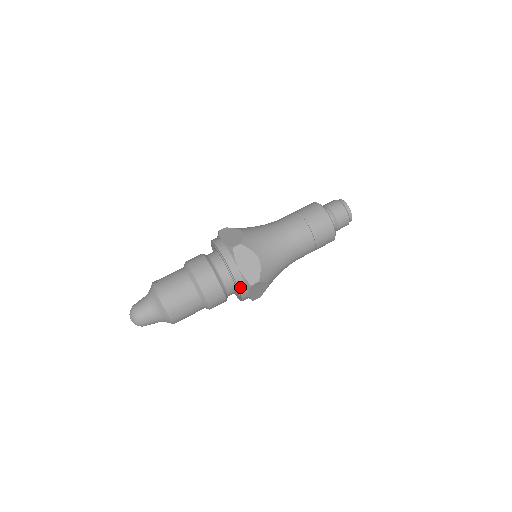
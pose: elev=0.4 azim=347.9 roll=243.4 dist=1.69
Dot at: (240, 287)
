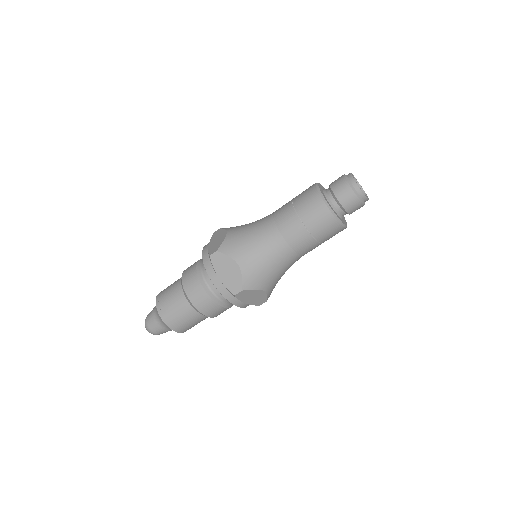
Dot at: (205, 264)
